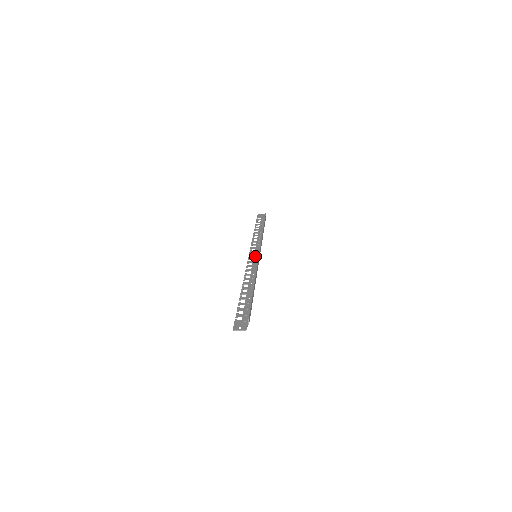
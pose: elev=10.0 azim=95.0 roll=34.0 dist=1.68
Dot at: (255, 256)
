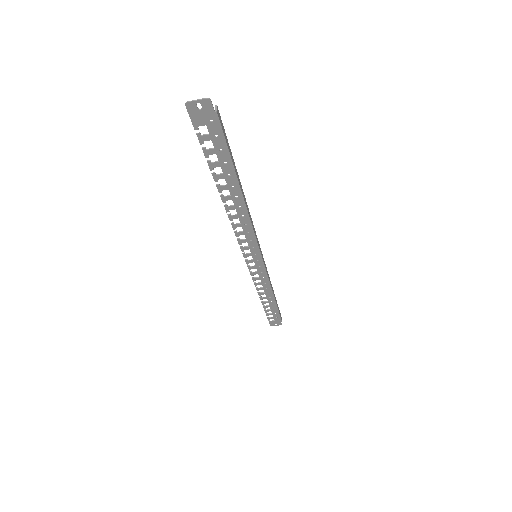
Dot at: (255, 256)
